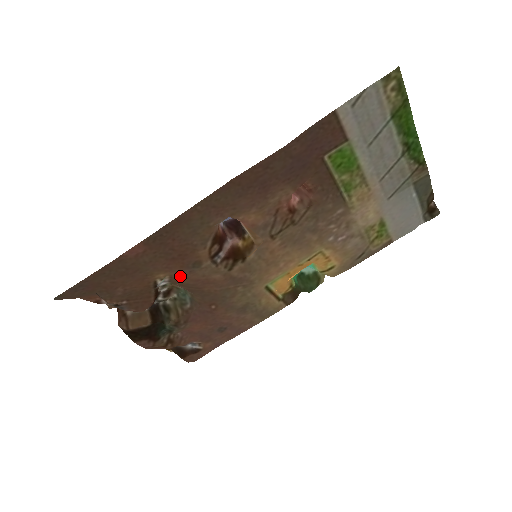
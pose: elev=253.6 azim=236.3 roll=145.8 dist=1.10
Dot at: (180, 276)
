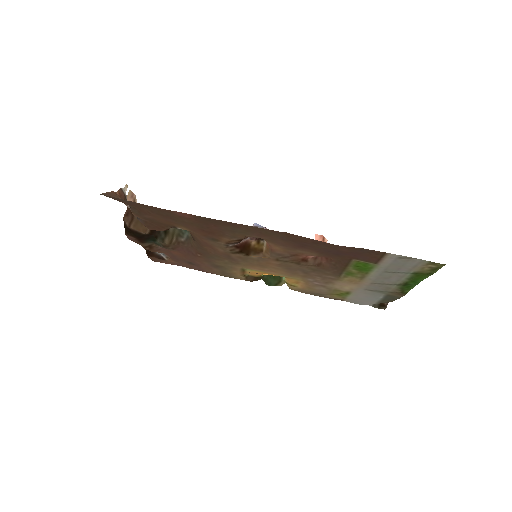
Dot at: occluded
